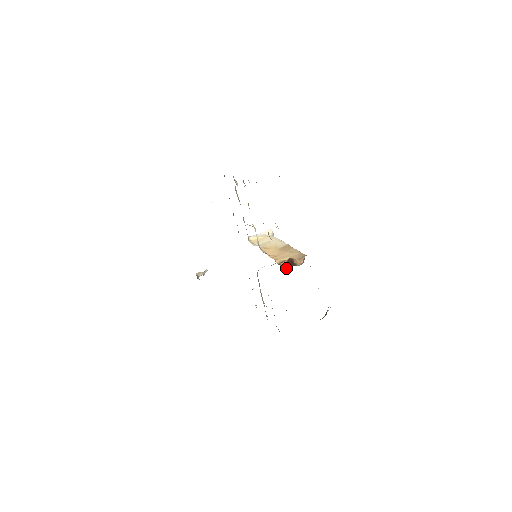
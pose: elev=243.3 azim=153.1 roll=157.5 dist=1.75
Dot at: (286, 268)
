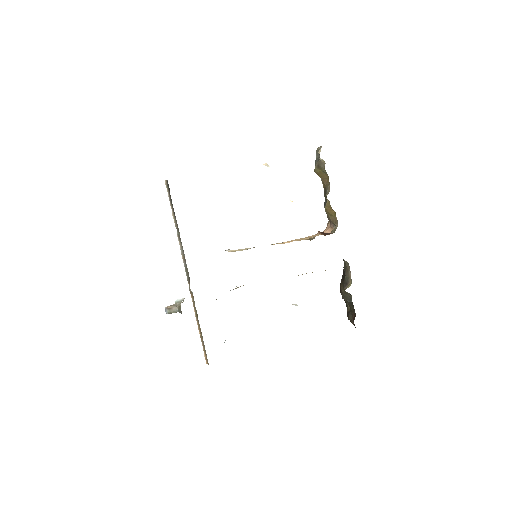
Dot at: occluded
